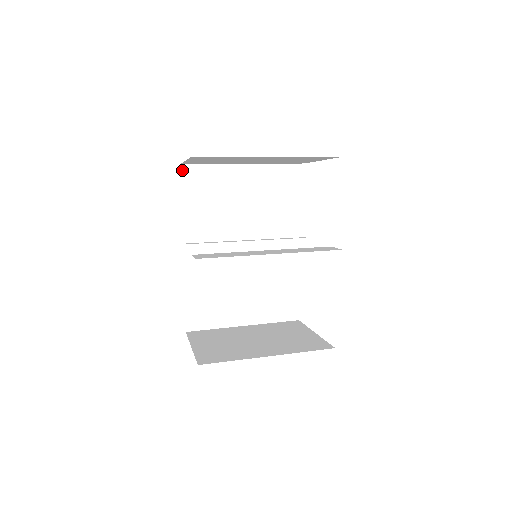
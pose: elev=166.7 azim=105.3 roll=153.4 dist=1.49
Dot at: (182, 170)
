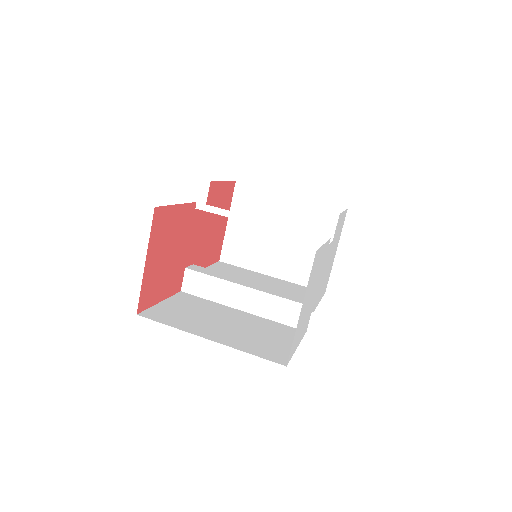
Dot at: (160, 207)
